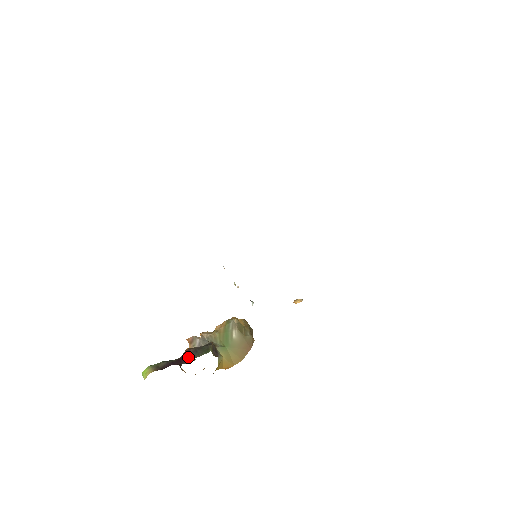
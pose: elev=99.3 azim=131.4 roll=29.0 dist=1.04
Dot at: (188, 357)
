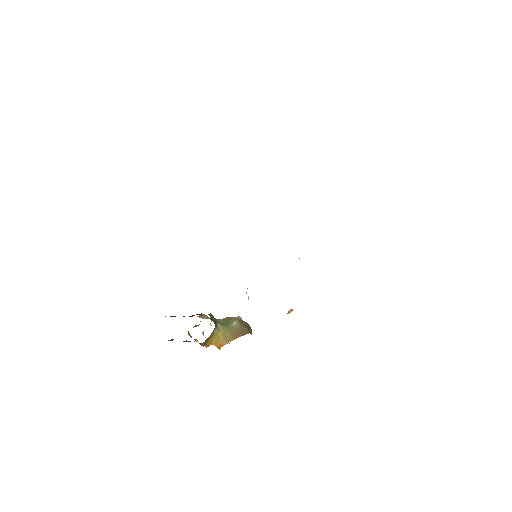
Dot at: (193, 315)
